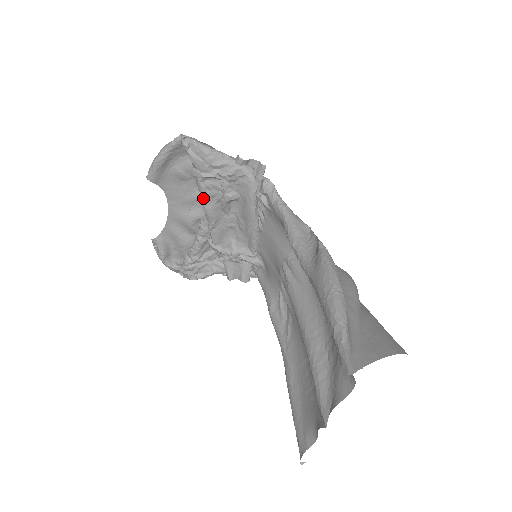
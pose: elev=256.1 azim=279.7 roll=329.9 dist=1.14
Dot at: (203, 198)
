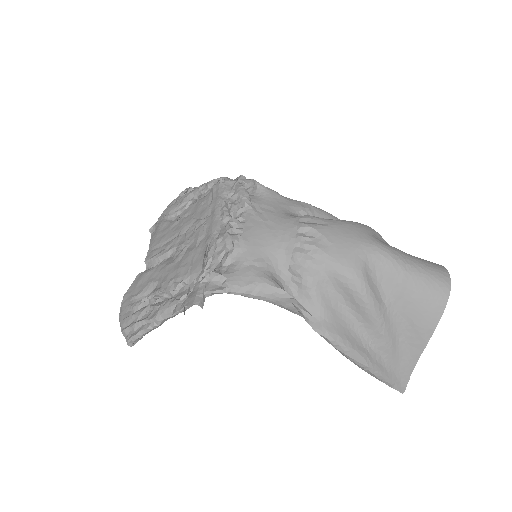
Dot at: occluded
